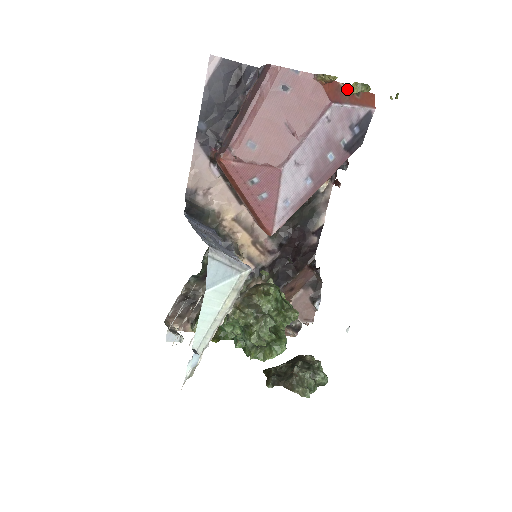
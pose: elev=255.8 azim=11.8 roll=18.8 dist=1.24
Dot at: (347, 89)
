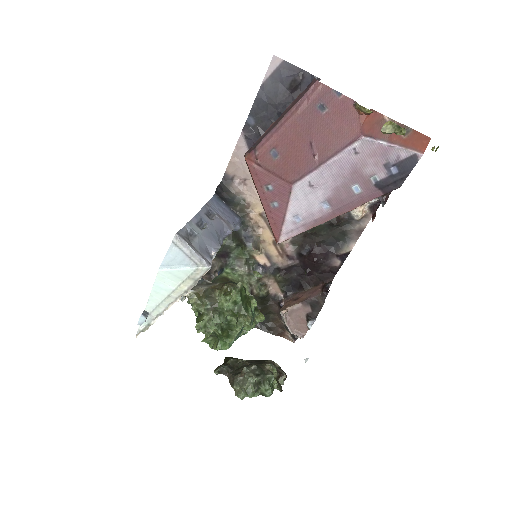
Dot at: occluded
